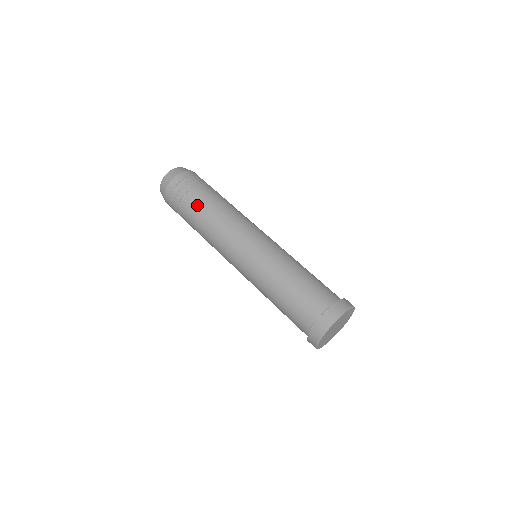
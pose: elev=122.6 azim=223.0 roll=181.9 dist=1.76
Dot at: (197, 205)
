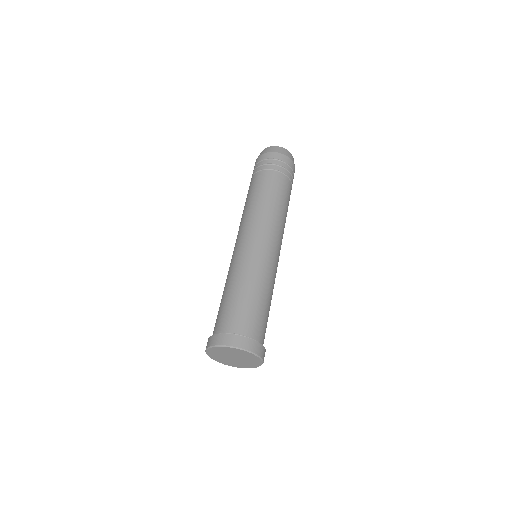
Dot at: (254, 185)
